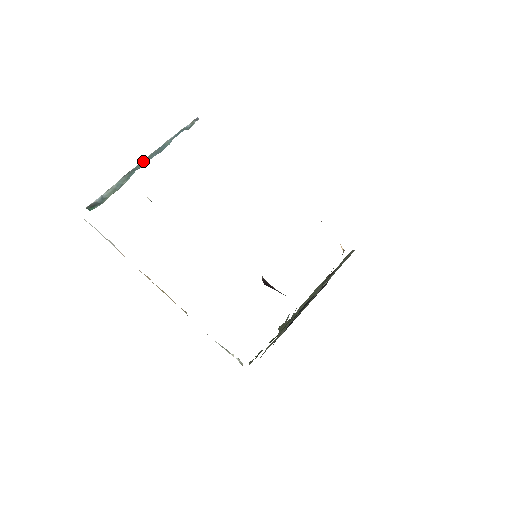
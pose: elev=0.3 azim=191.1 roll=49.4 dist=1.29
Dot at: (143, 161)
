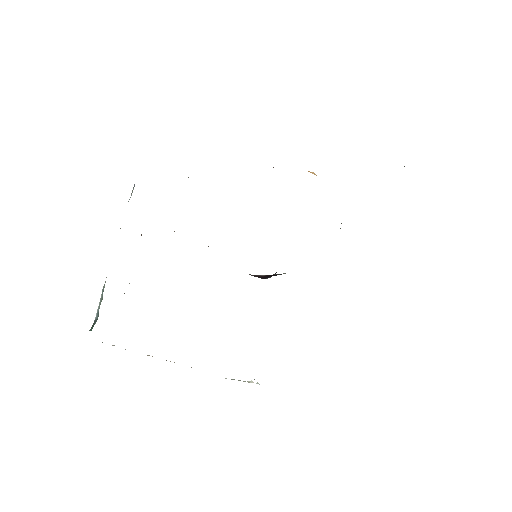
Dot at: occluded
